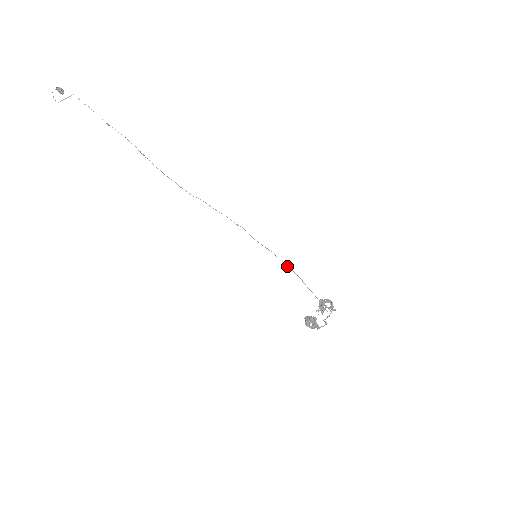
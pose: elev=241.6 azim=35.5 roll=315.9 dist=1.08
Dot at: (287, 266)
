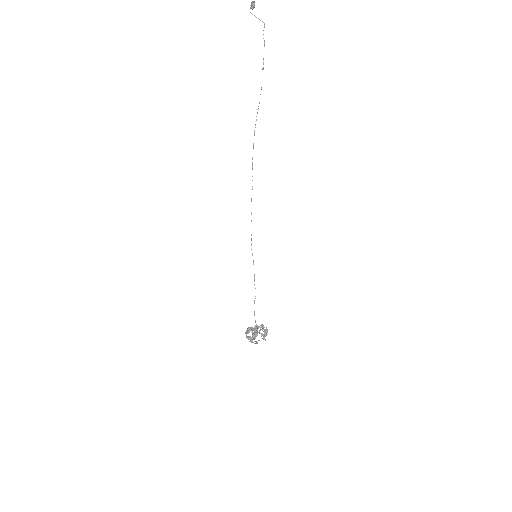
Dot at: occluded
